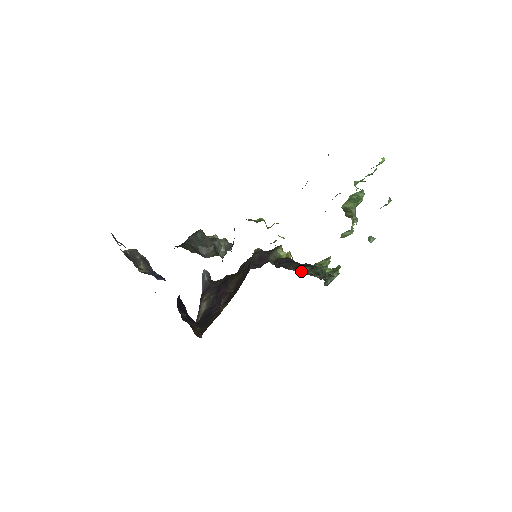
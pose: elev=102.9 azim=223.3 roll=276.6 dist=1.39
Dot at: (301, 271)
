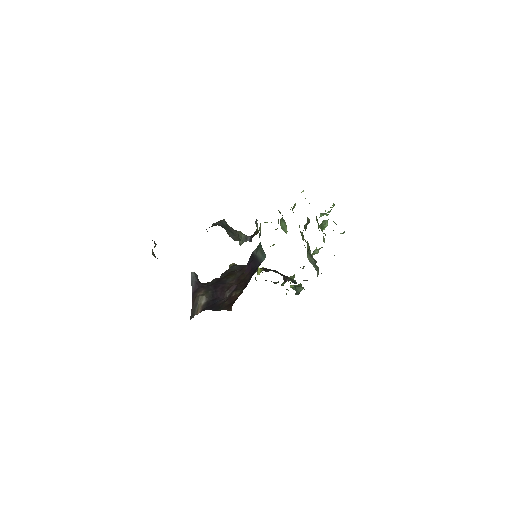
Dot at: (284, 277)
